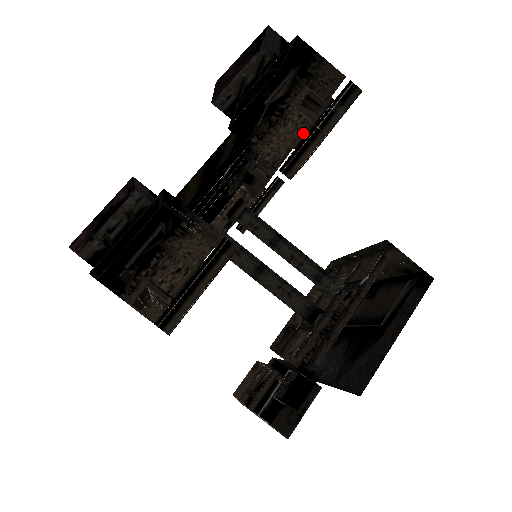
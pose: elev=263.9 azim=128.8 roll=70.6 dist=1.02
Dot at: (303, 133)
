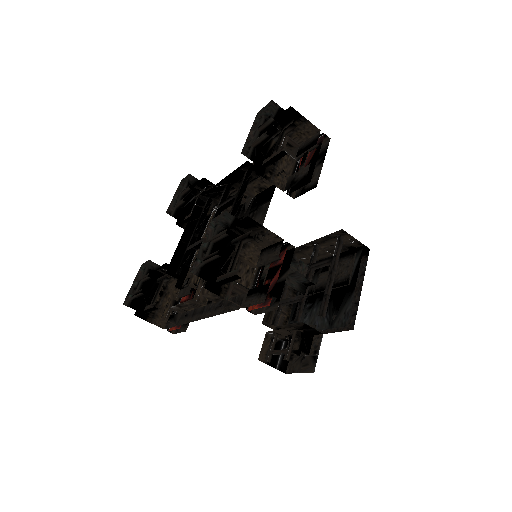
Dot at: (303, 168)
